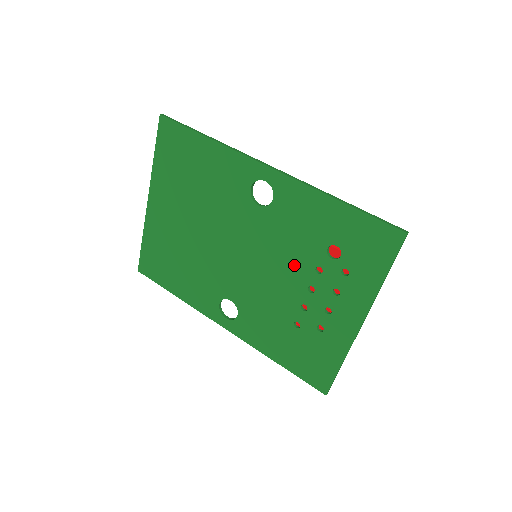
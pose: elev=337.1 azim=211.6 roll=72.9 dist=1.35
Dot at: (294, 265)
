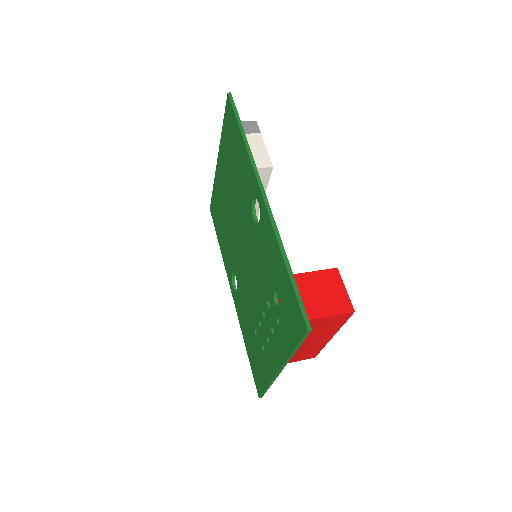
Dot at: (260, 286)
